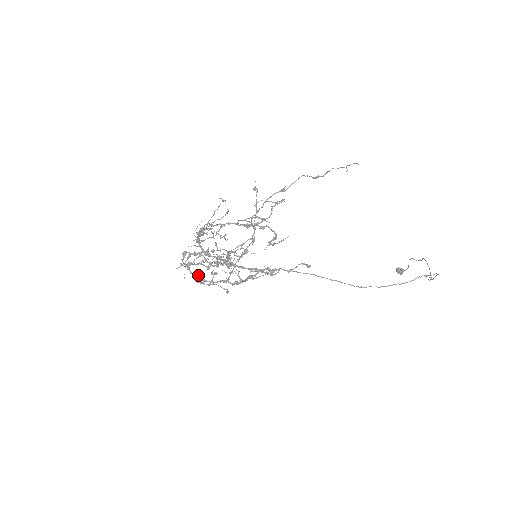
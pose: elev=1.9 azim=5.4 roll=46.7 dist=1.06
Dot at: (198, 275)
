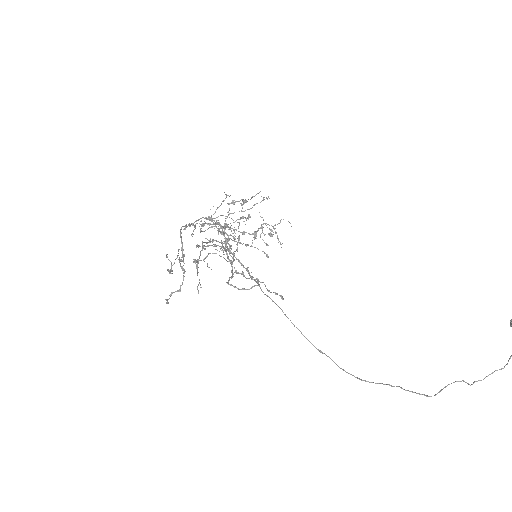
Dot at: (227, 239)
